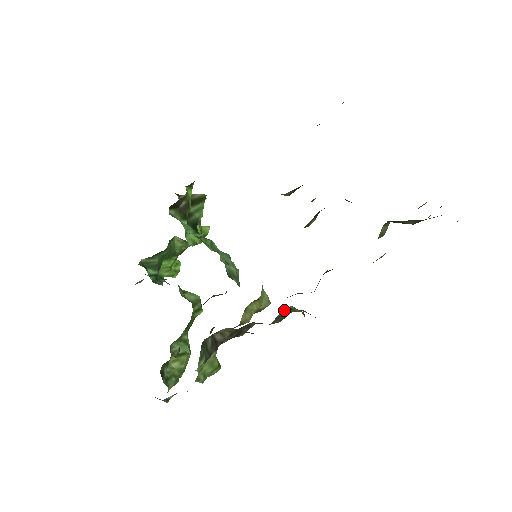
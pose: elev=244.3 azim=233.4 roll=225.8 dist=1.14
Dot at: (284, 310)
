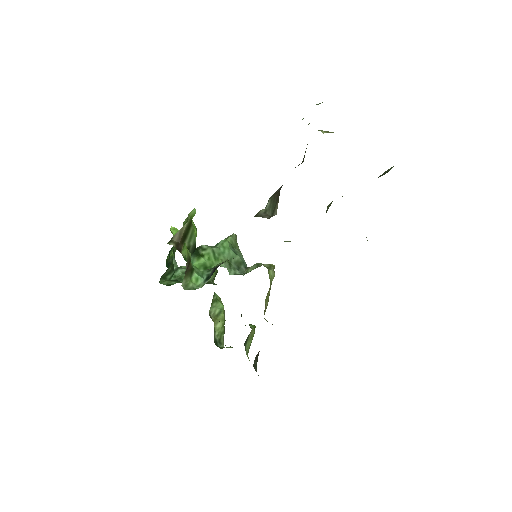
Dot at: occluded
